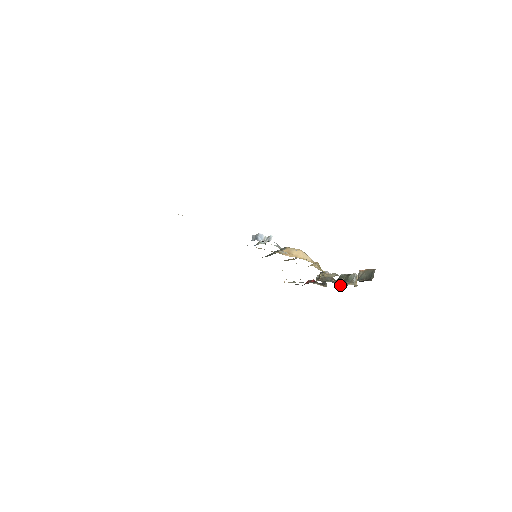
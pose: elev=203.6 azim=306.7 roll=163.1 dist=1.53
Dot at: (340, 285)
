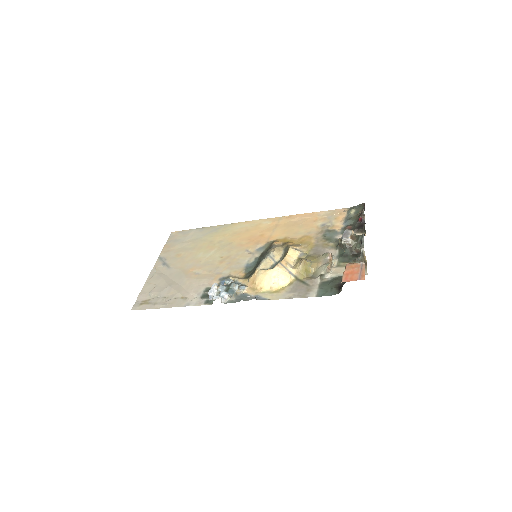
Dot at: (357, 252)
